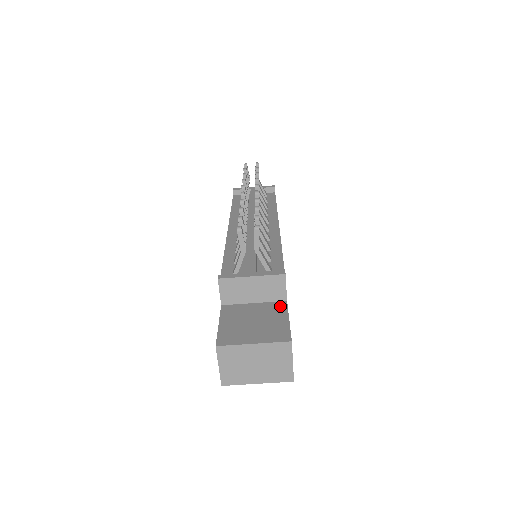
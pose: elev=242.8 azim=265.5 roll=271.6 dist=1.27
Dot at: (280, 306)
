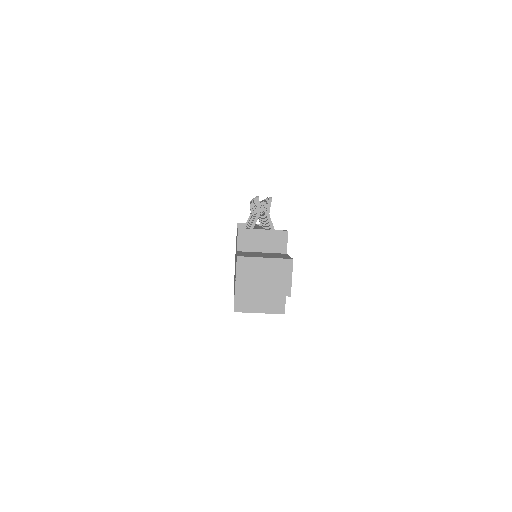
Dot at: (282, 254)
